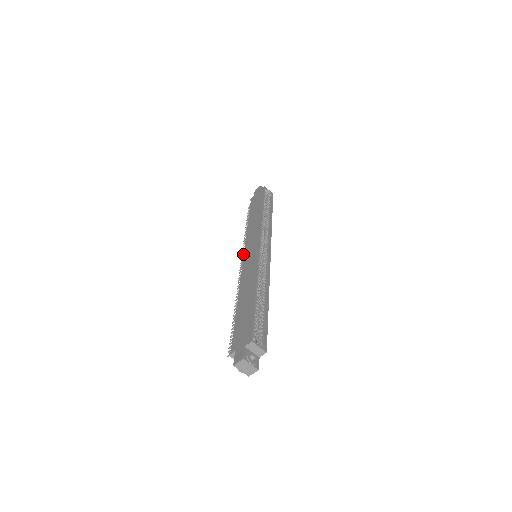
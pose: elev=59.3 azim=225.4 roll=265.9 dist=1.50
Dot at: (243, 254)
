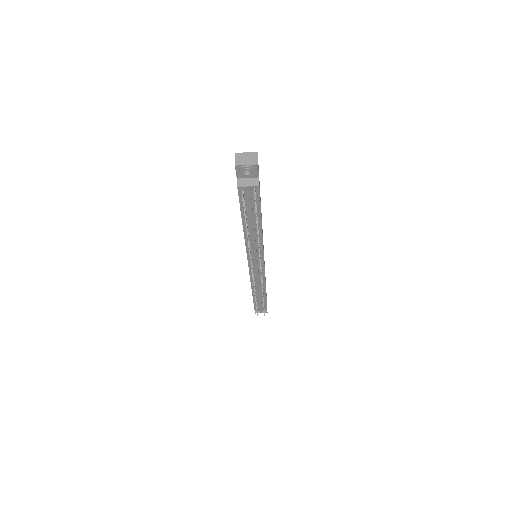
Dot at: (252, 275)
